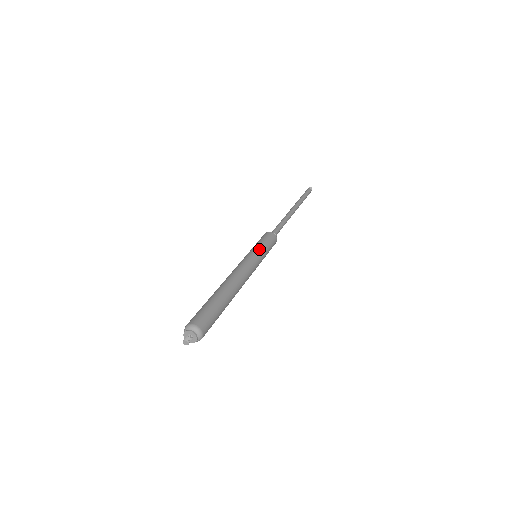
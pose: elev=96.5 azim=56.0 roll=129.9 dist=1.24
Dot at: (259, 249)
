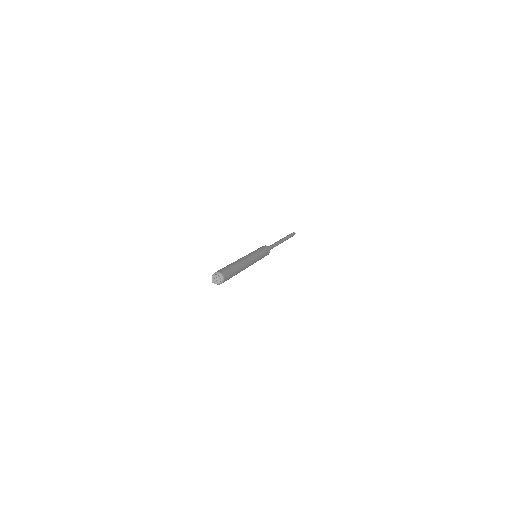
Dot at: (261, 254)
